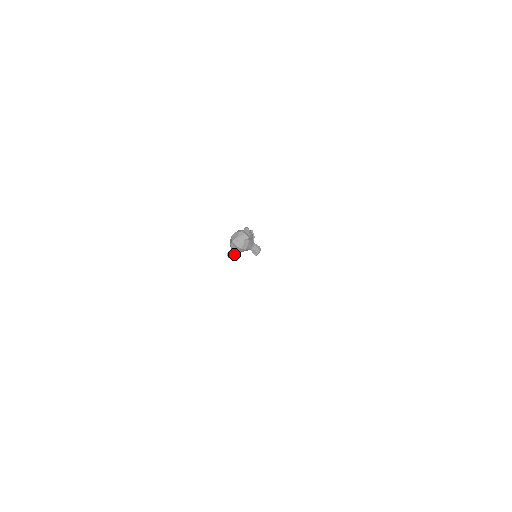
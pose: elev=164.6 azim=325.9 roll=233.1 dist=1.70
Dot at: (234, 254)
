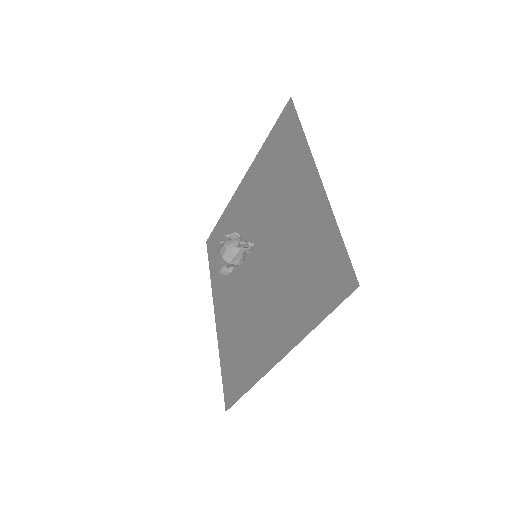
Dot at: (229, 269)
